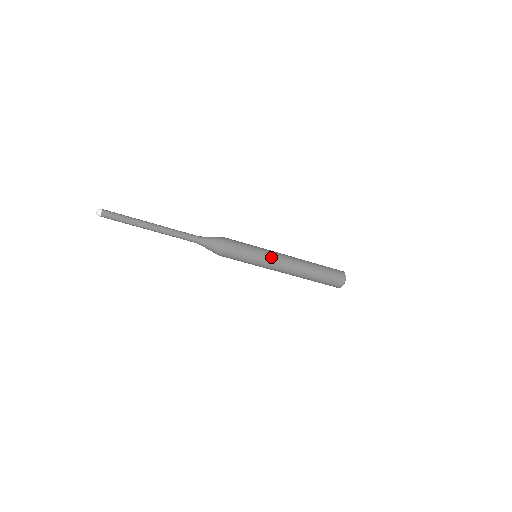
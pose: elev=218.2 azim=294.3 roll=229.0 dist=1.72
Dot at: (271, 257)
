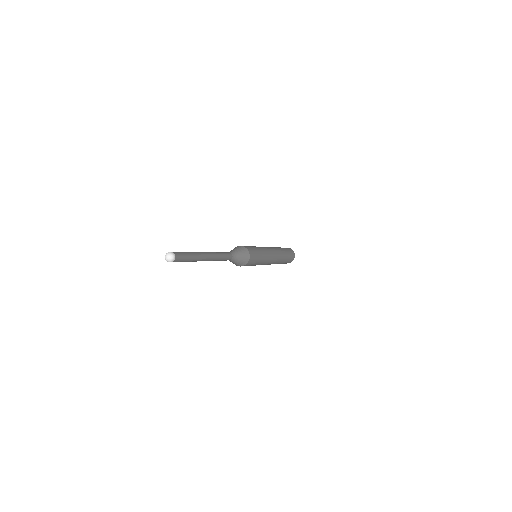
Dot at: (264, 264)
